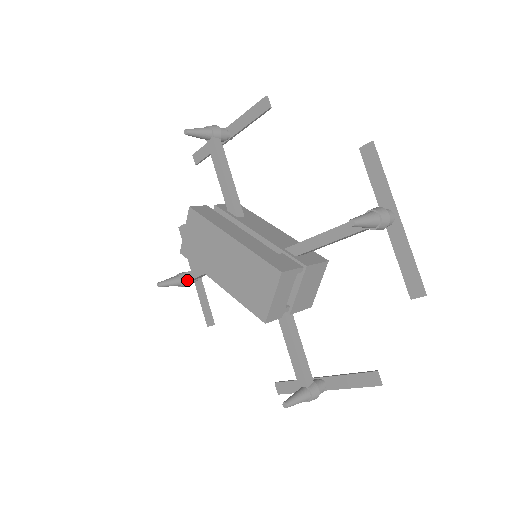
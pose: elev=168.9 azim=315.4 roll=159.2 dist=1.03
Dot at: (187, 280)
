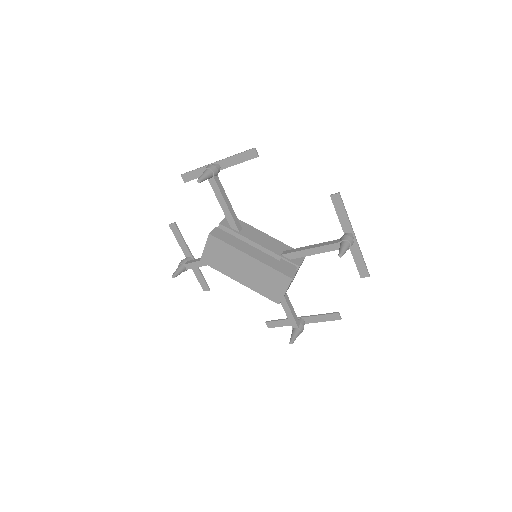
Dot at: (191, 268)
